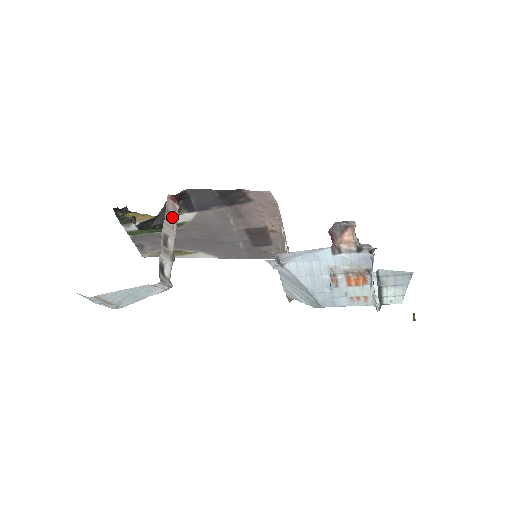
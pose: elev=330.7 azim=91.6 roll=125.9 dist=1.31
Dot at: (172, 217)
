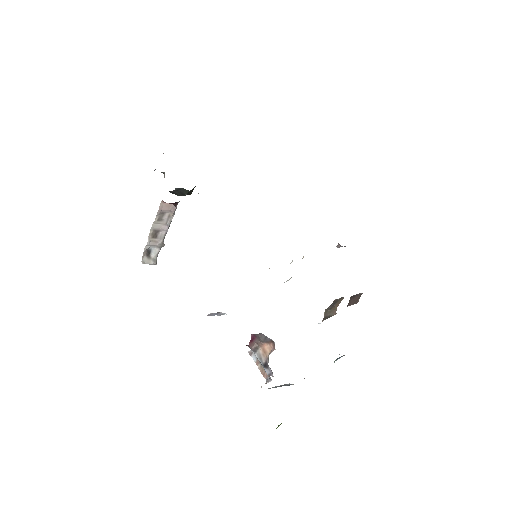
Dot at: (167, 215)
